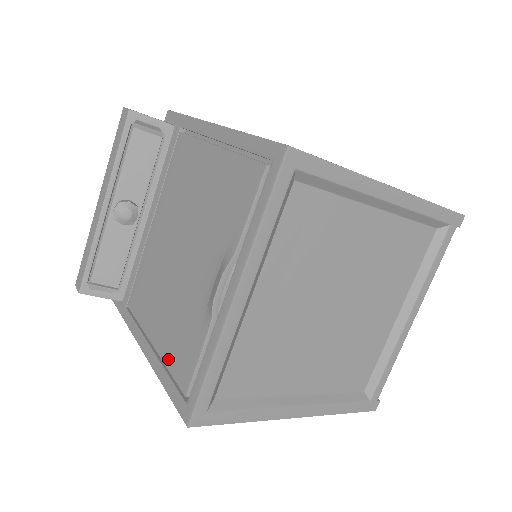
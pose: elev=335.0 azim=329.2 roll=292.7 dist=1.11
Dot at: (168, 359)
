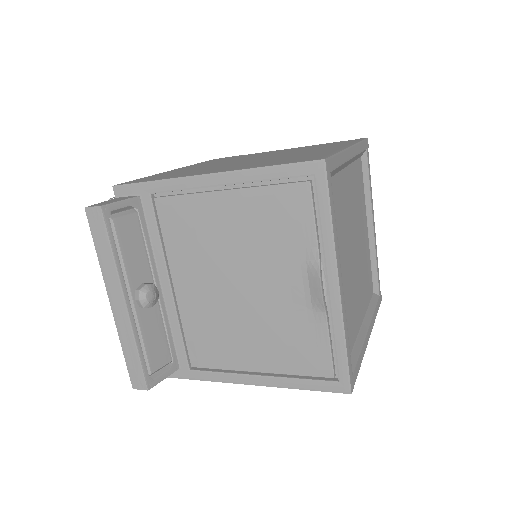
Dot at: (291, 368)
